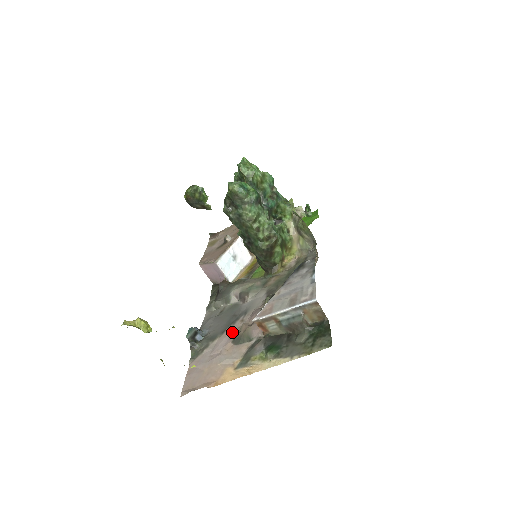
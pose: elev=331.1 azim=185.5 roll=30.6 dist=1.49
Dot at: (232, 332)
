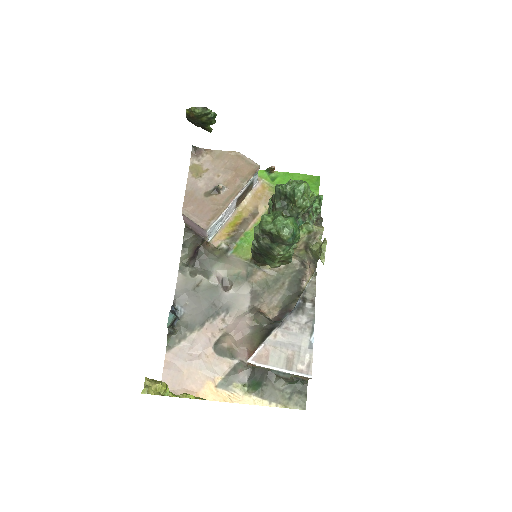
Dot at: (213, 333)
